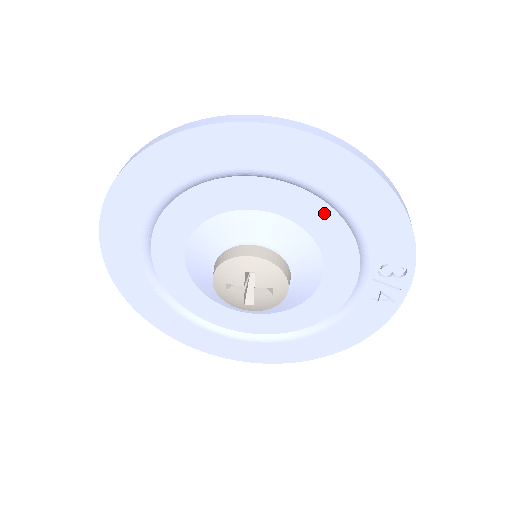
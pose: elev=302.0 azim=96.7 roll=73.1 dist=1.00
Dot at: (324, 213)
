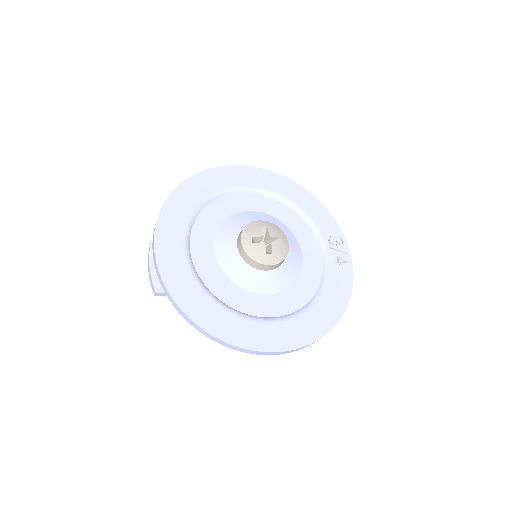
Dot at: (287, 211)
